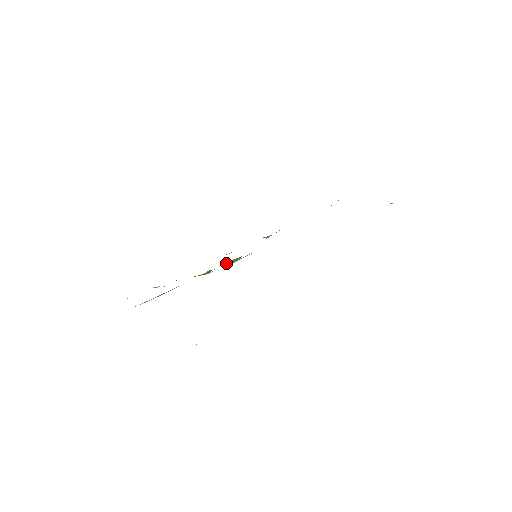
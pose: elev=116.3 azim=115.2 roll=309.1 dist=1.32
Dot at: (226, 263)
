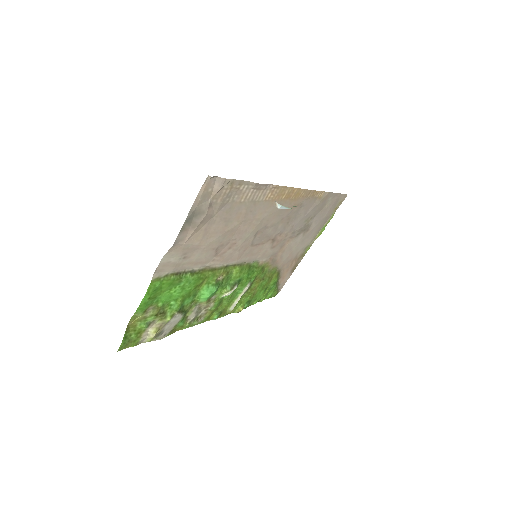
Dot at: (227, 288)
